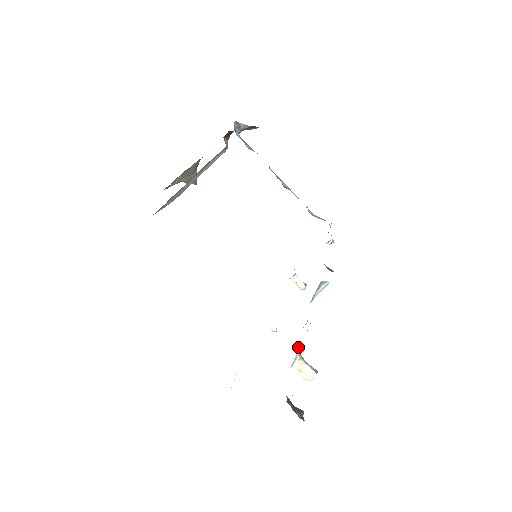
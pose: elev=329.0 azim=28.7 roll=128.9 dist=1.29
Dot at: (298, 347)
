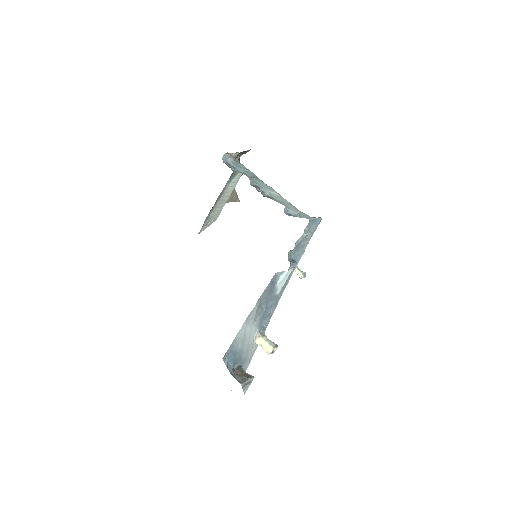
Dot at: (258, 327)
